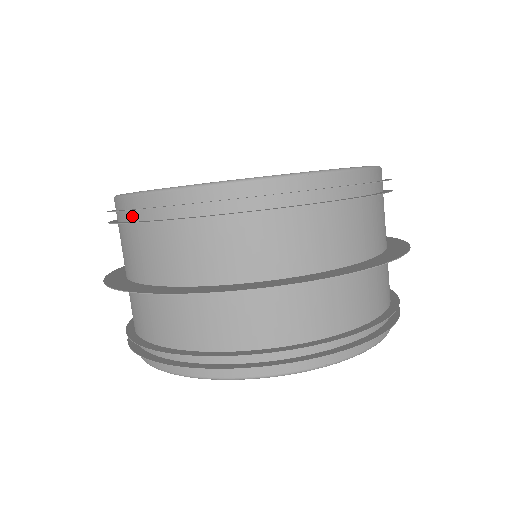
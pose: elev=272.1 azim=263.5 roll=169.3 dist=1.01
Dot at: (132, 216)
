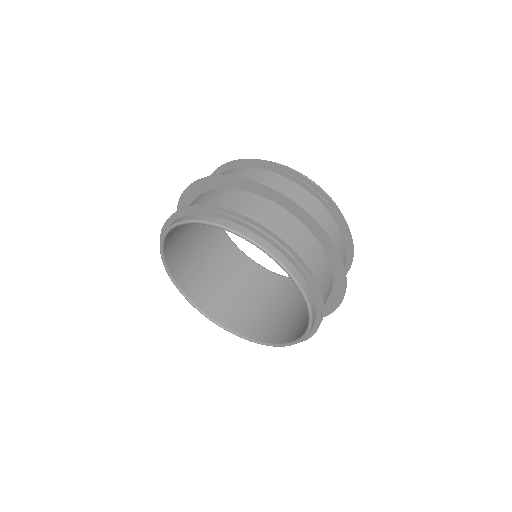
Dot at: (232, 167)
